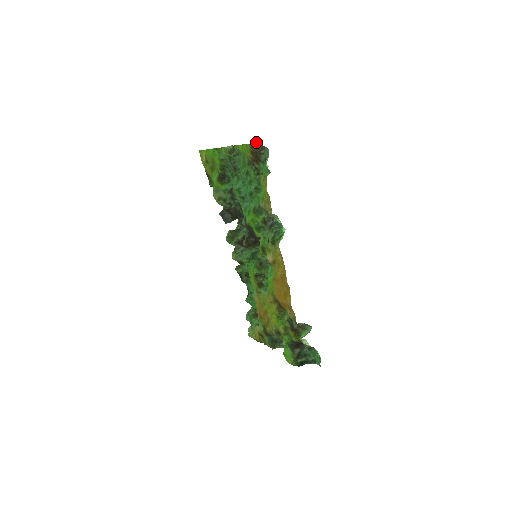
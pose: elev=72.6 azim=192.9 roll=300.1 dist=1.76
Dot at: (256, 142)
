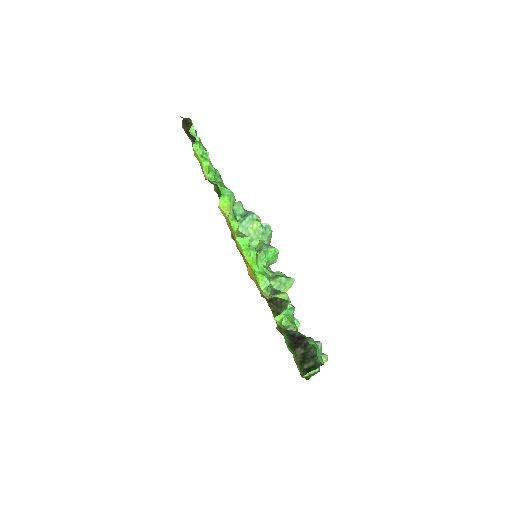
Dot at: (182, 120)
